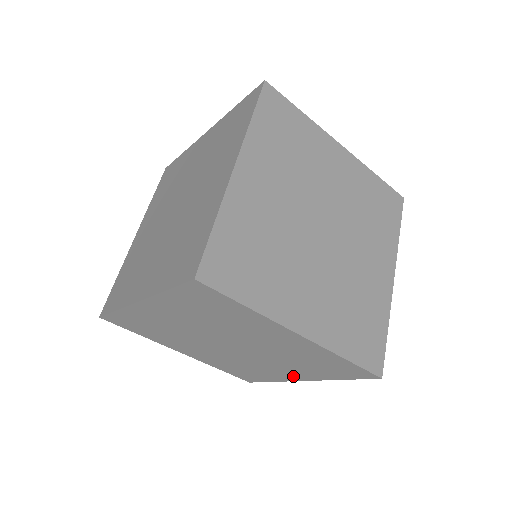
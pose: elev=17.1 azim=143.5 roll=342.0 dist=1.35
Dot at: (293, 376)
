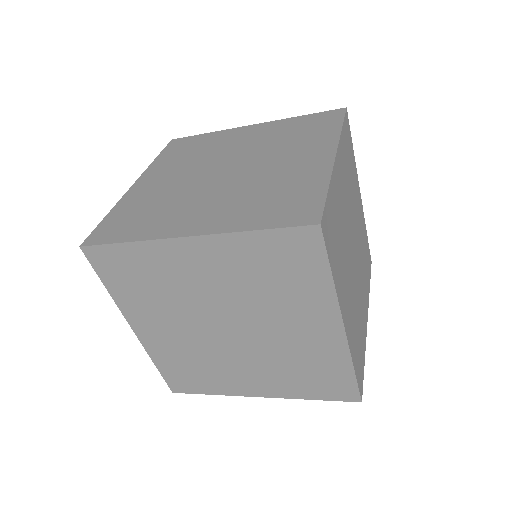
Dot at: occluded
